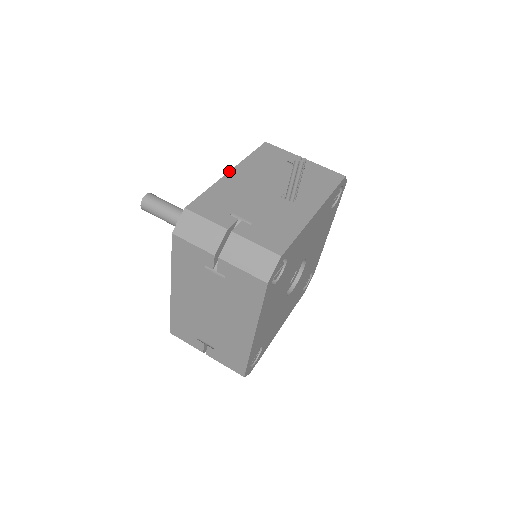
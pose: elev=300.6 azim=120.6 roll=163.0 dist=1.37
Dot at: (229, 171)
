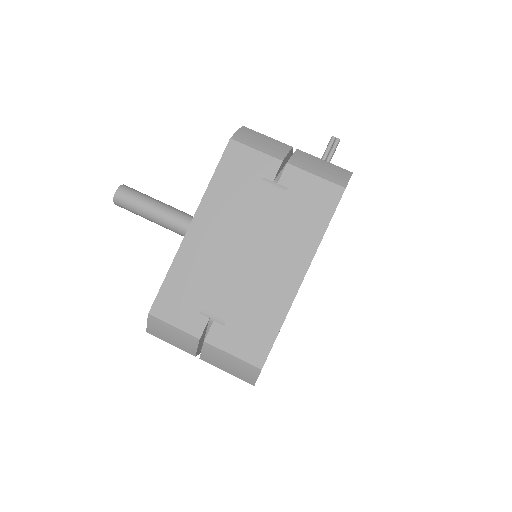
Dot at: occluded
